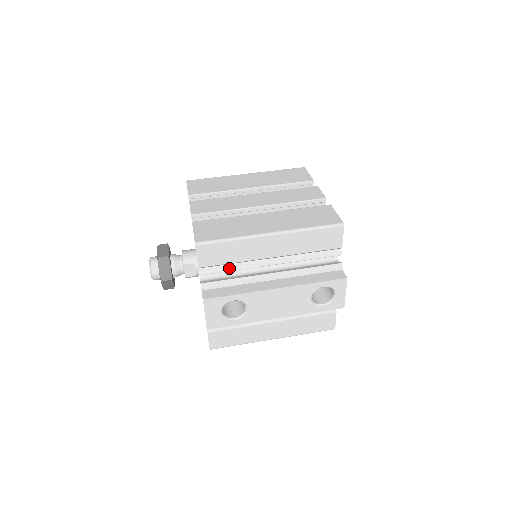
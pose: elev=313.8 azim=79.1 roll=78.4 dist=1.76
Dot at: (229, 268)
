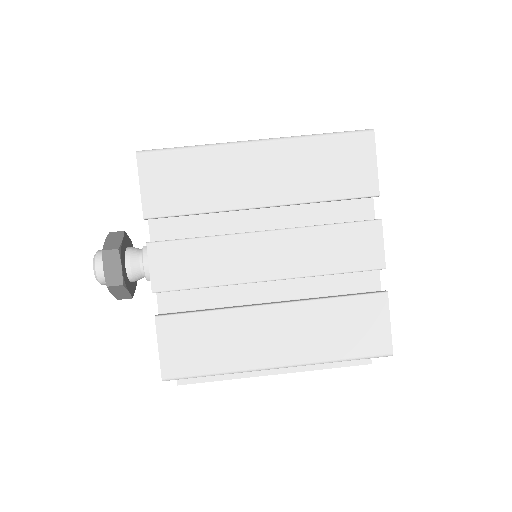
Dot at: occluded
